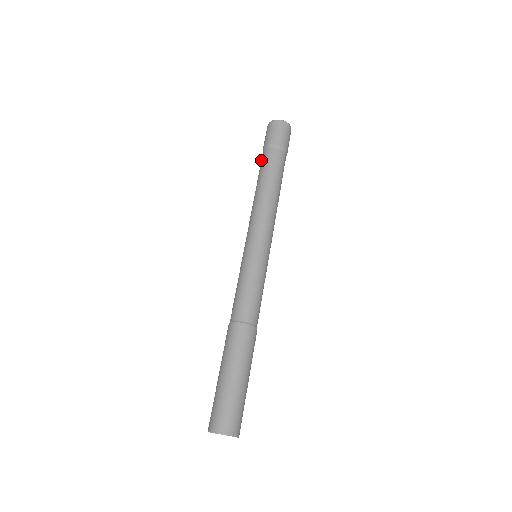
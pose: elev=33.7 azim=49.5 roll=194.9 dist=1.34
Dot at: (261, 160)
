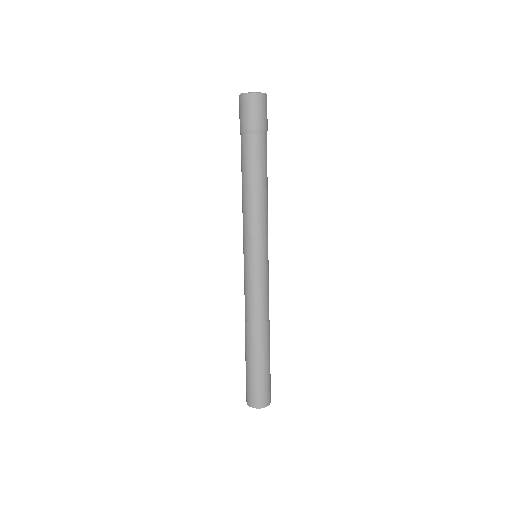
Dot at: occluded
